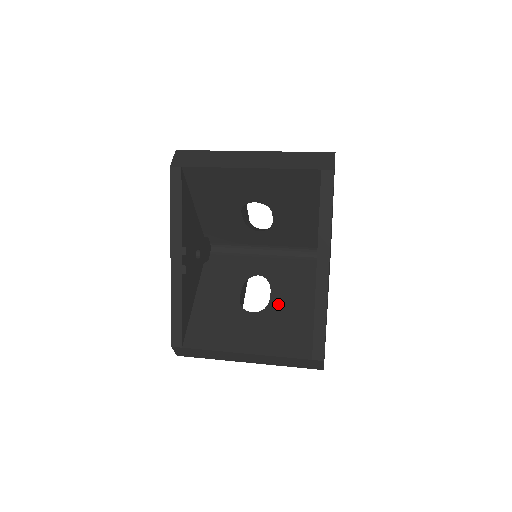
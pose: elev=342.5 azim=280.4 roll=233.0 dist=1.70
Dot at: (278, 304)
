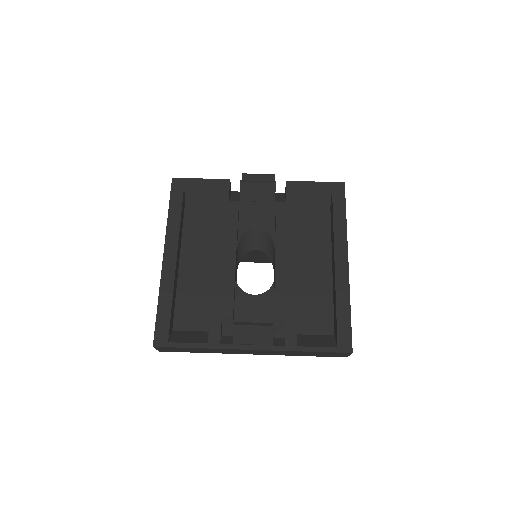
Dot at: occluded
